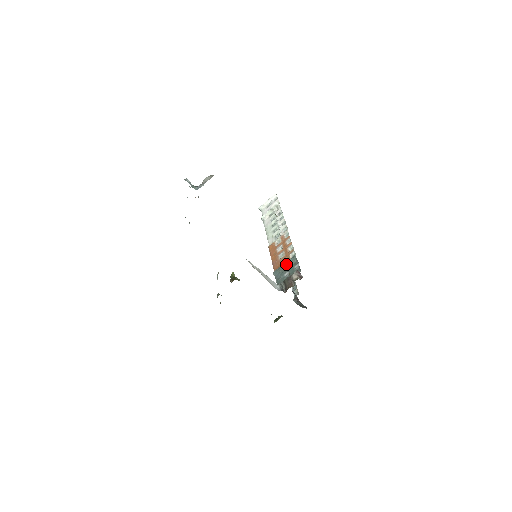
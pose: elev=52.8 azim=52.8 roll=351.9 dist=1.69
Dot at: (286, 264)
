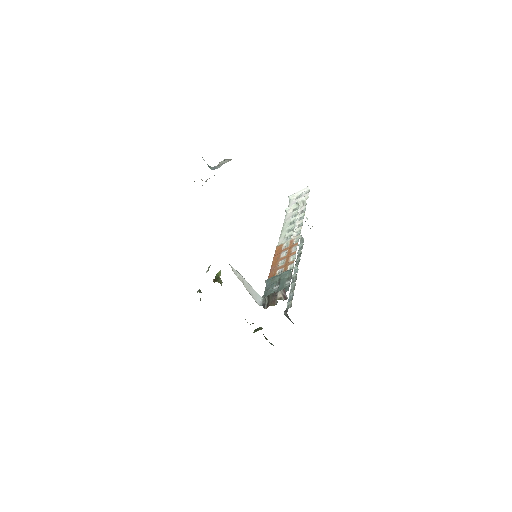
Dot at: (280, 276)
